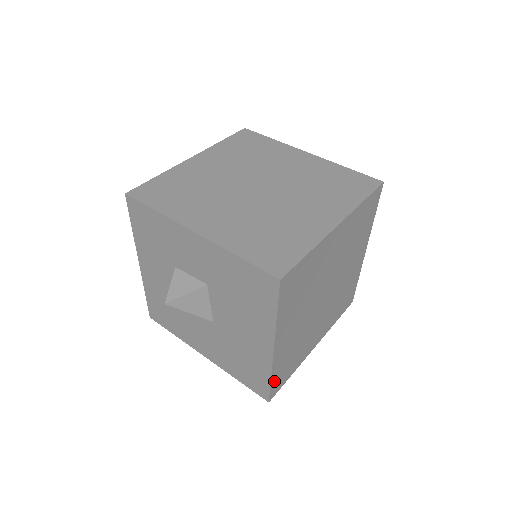
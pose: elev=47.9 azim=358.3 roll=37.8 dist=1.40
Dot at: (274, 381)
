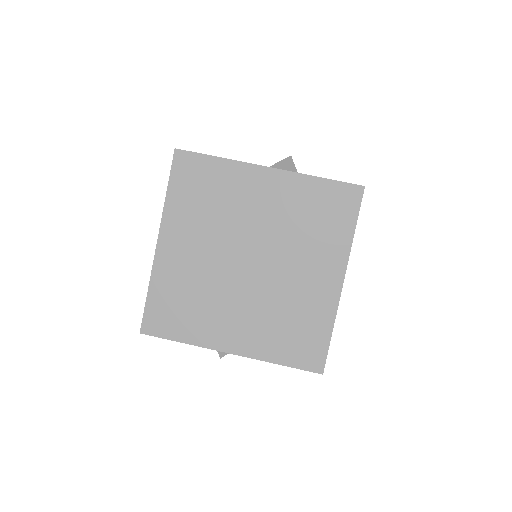
Dot at: occluded
